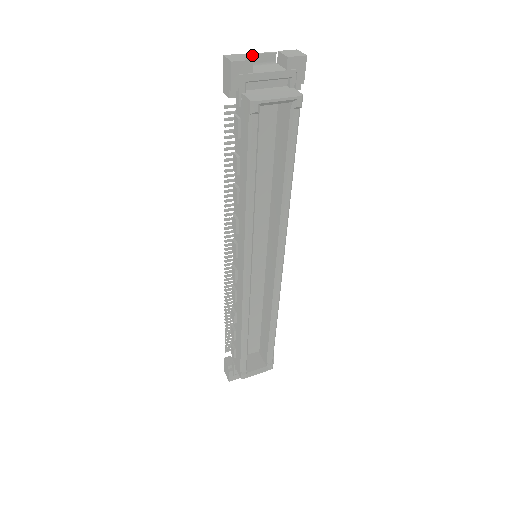
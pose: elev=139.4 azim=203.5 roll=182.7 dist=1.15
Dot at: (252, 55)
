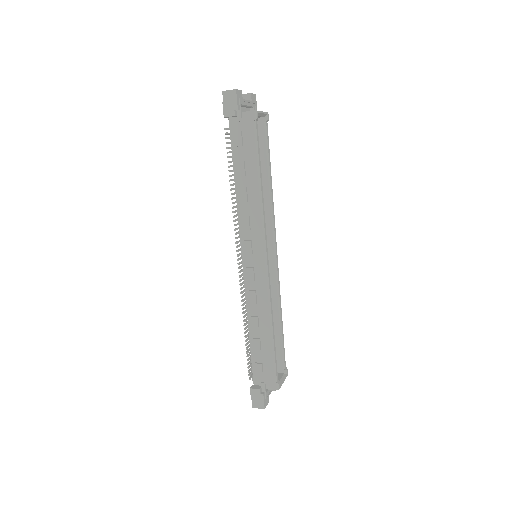
Dot at: occluded
